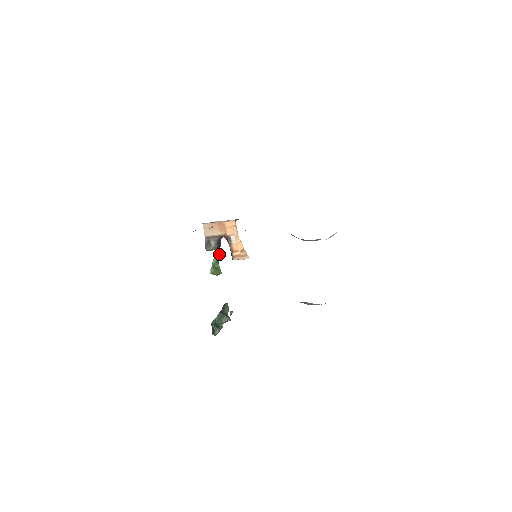
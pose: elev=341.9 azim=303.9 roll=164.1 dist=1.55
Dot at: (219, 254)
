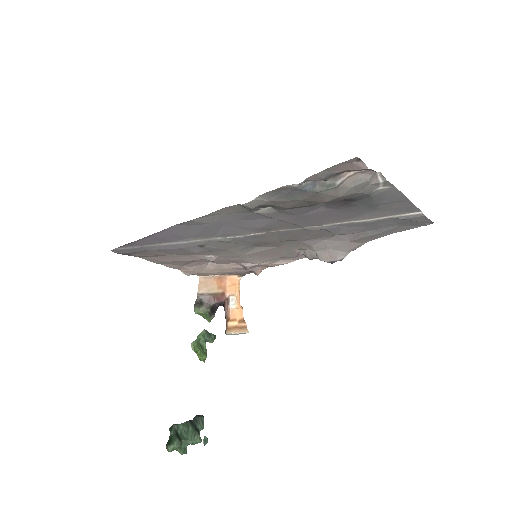
Dot at: (210, 333)
